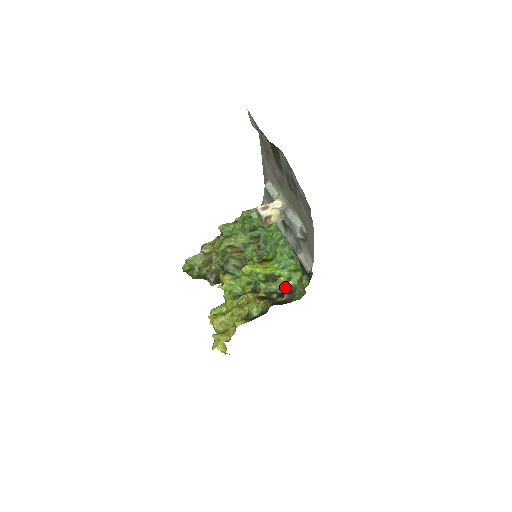
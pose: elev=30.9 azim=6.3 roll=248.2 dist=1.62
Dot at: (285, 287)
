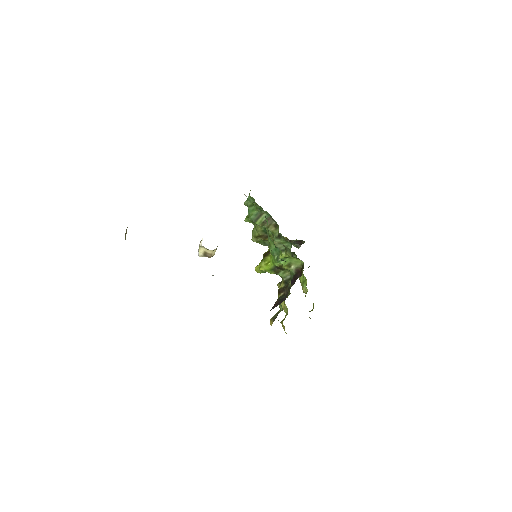
Dot at: (292, 272)
